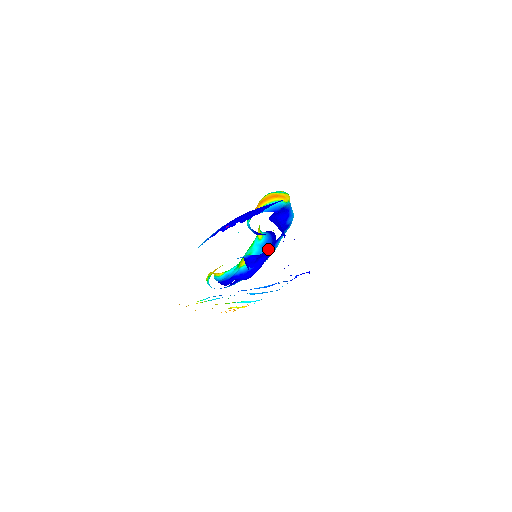
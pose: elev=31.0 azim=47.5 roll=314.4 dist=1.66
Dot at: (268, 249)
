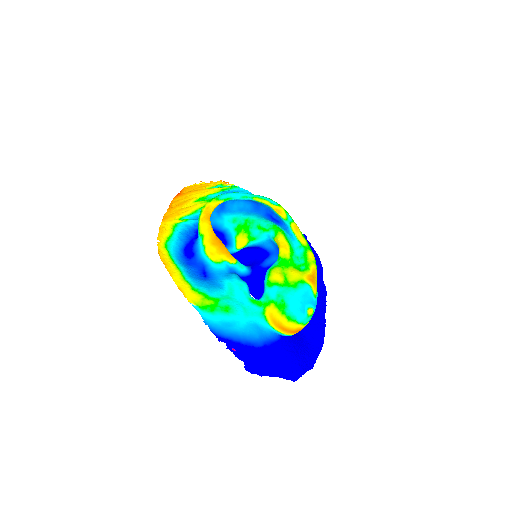
Dot at: occluded
